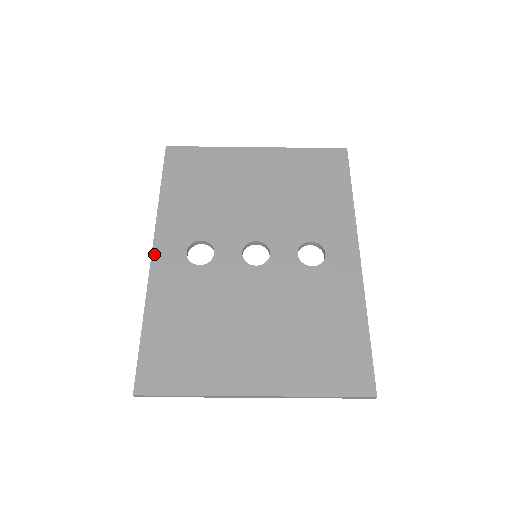
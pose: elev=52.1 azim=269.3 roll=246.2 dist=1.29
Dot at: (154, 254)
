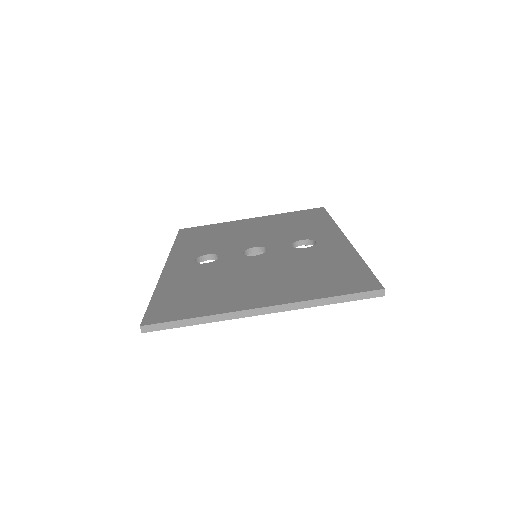
Dot at: (166, 265)
